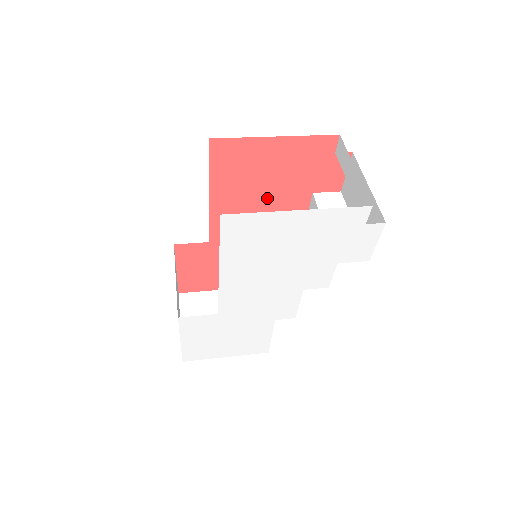
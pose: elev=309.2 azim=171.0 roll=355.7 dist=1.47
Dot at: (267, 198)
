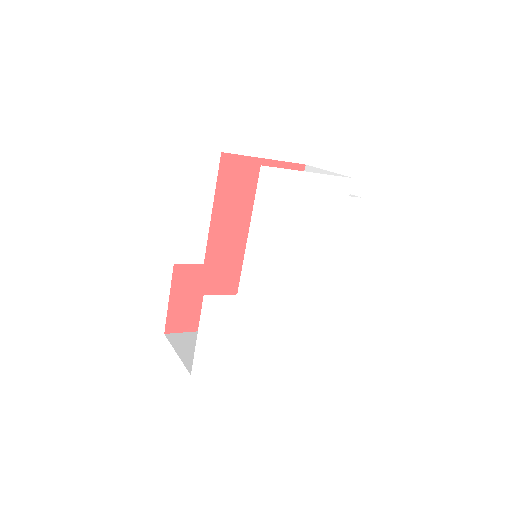
Dot at: occluded
